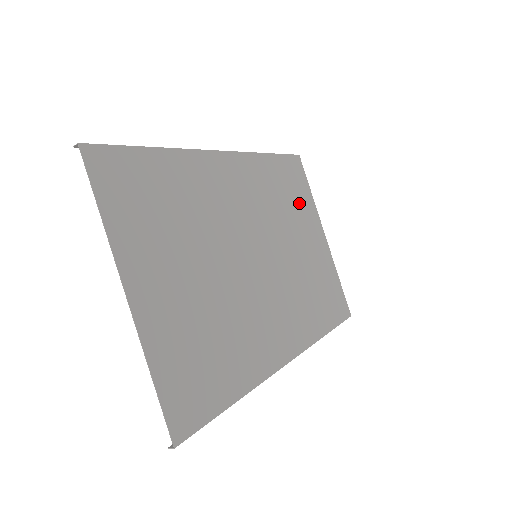
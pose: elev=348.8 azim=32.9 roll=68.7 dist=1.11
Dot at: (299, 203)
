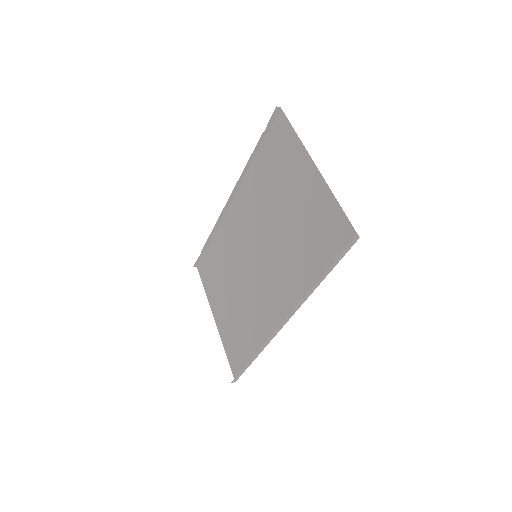
Dot at: (215, 281)
